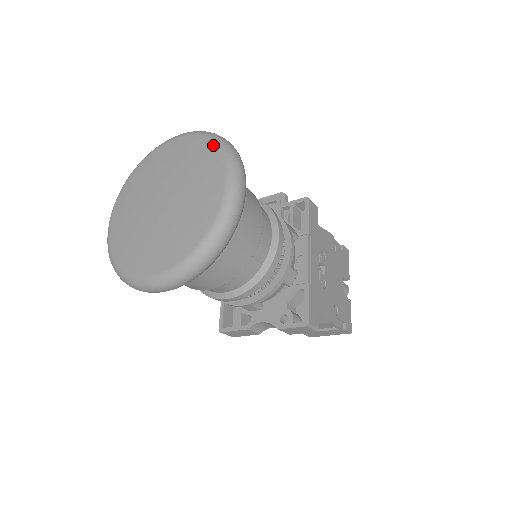
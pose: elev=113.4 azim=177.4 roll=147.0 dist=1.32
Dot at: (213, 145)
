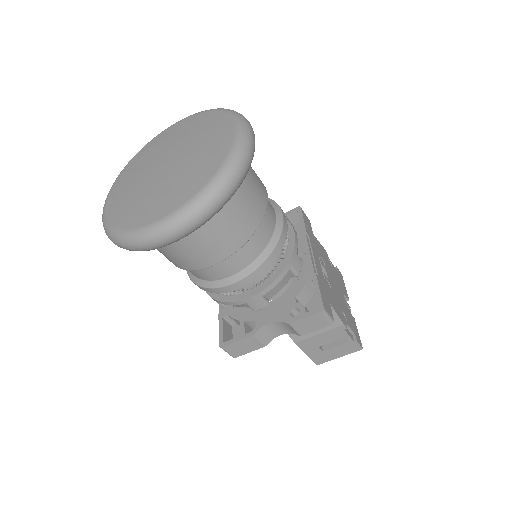
Dot at: (217, 111)
